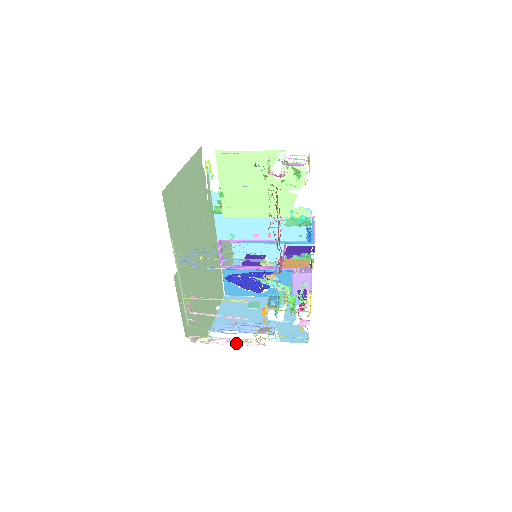
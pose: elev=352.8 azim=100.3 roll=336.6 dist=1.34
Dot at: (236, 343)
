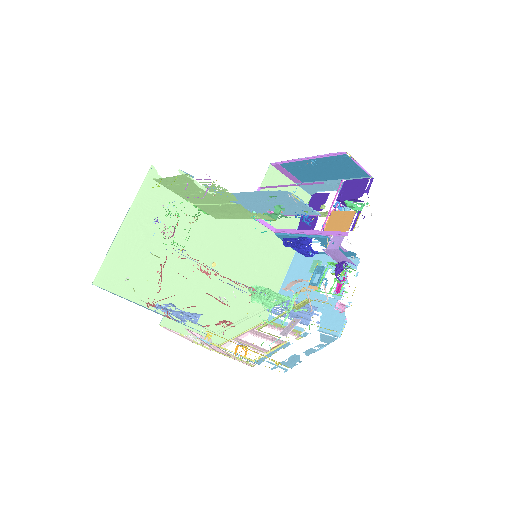
Dot at: (281, 330)
